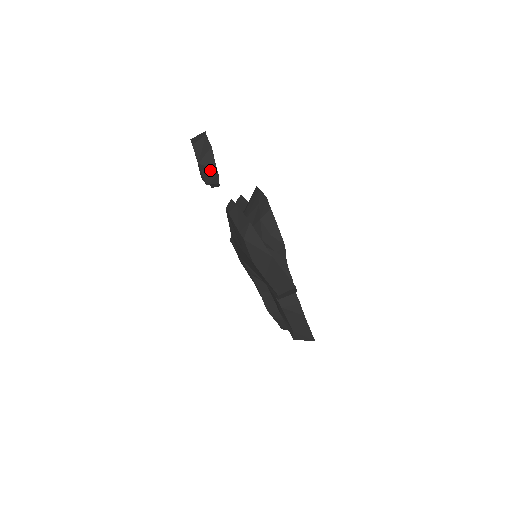
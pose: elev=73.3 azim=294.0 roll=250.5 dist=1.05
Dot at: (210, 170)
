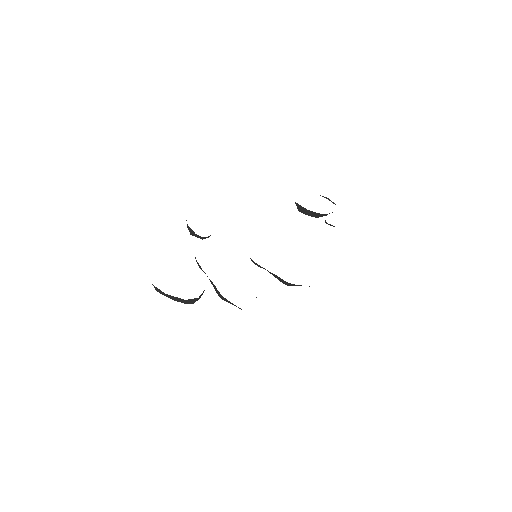
Dot at: (195, 235)
